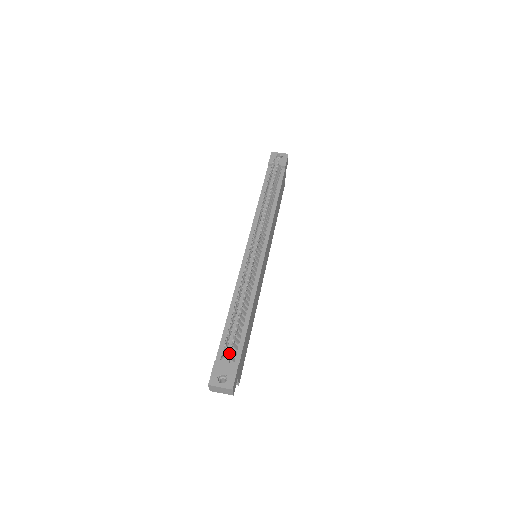
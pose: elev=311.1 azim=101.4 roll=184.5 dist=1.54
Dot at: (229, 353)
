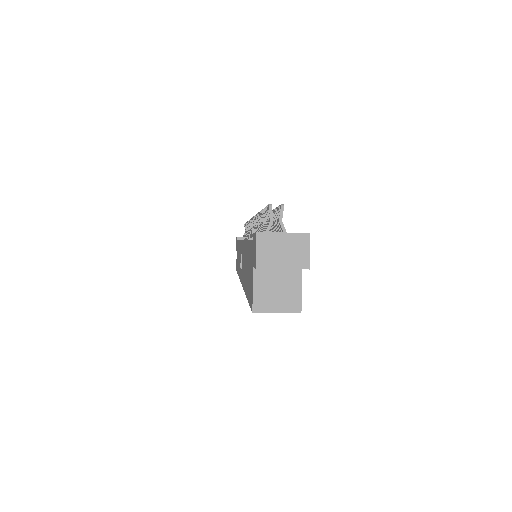
Dot at: (281, 205)
